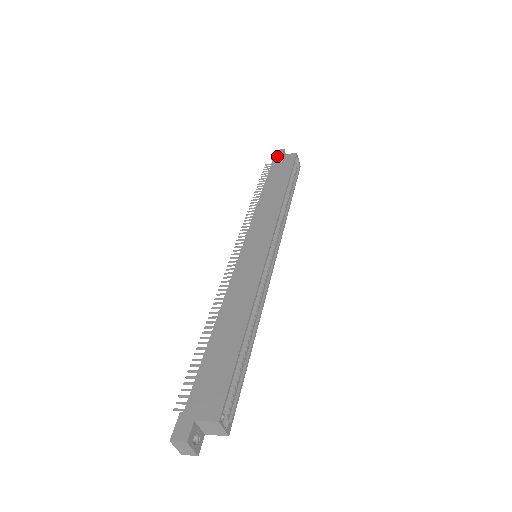
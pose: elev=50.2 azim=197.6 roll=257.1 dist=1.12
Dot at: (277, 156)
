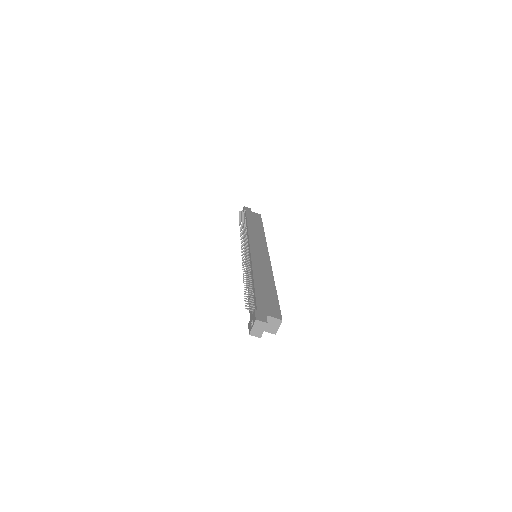
Dot at: (248, 210)
